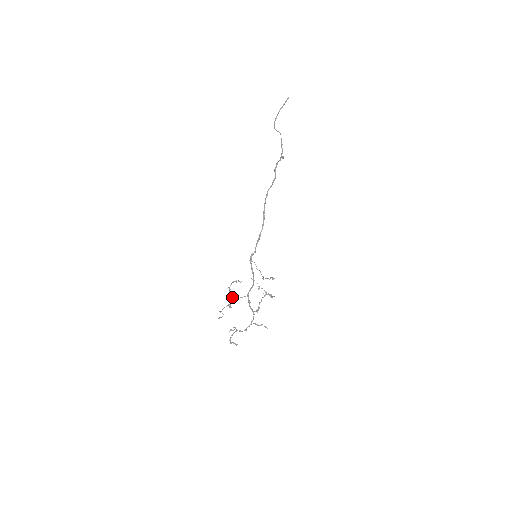
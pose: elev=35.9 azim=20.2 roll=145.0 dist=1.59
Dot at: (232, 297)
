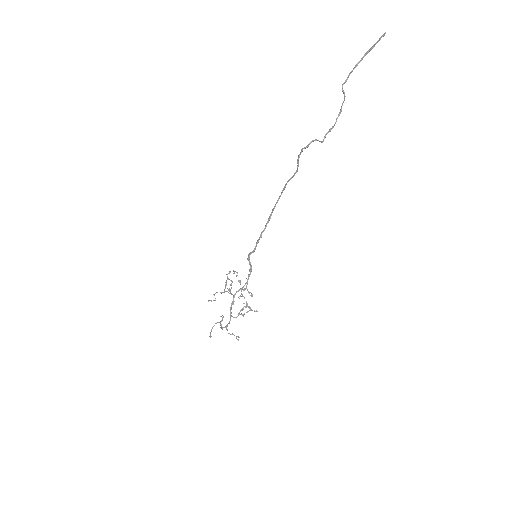
Dot at: (231, 285)
